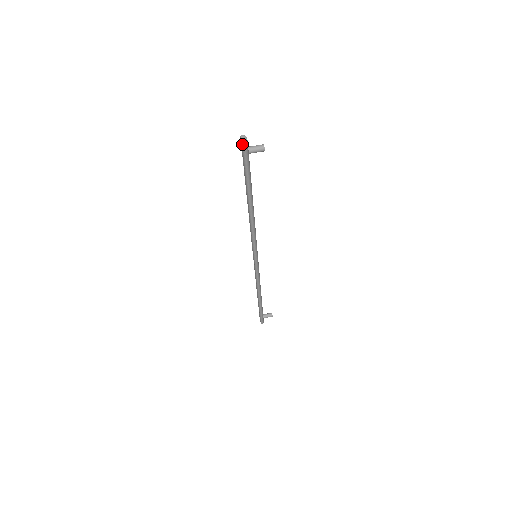
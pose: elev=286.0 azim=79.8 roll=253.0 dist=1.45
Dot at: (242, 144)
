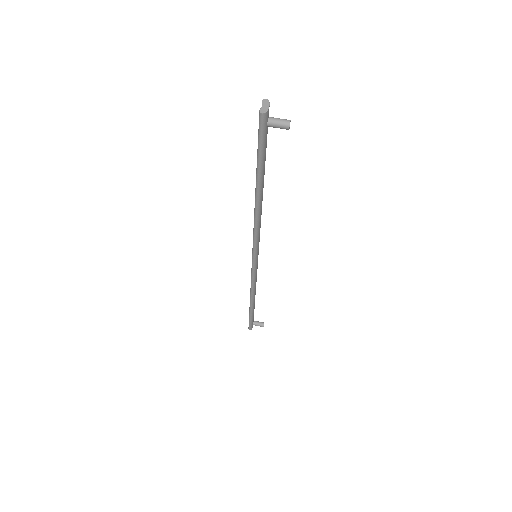
Dot at: (260, 110)
